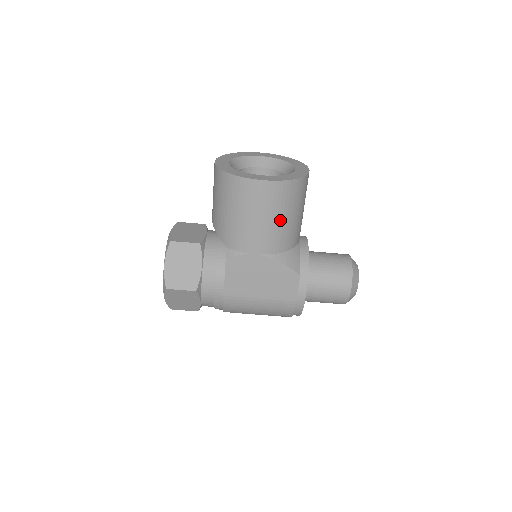
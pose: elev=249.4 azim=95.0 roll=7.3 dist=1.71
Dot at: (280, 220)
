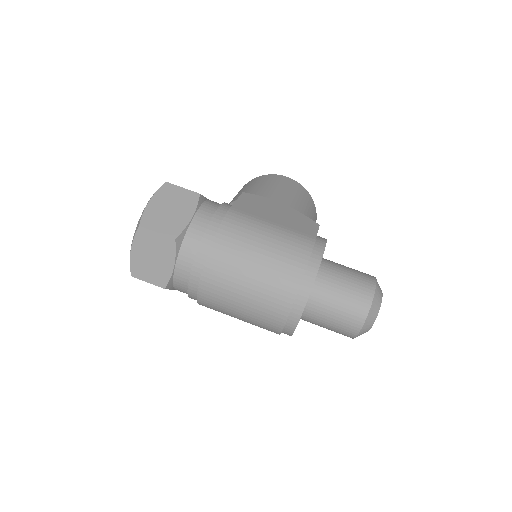
Dot at: (298, 200)
